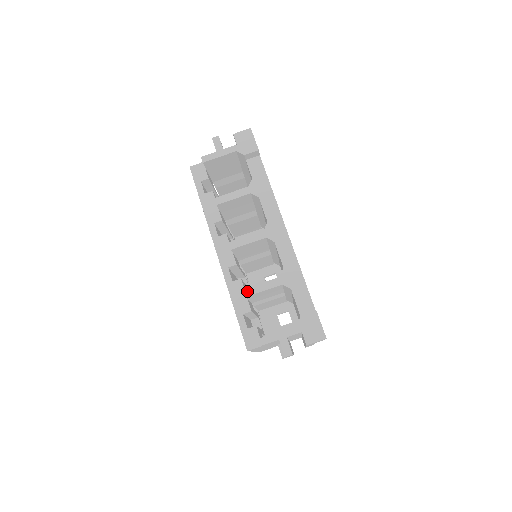
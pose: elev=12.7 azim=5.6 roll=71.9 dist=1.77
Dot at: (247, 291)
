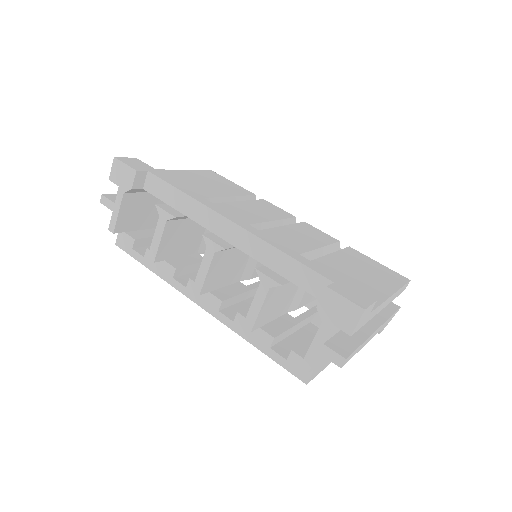
Dot at: (246, 325)
